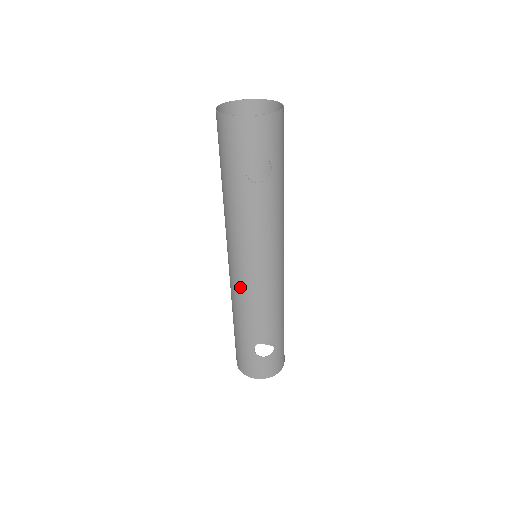
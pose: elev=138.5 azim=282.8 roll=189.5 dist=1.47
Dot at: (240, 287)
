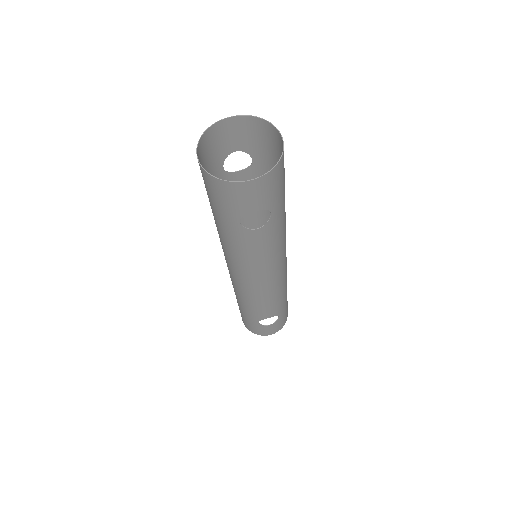
Dot at: (241, 289)
